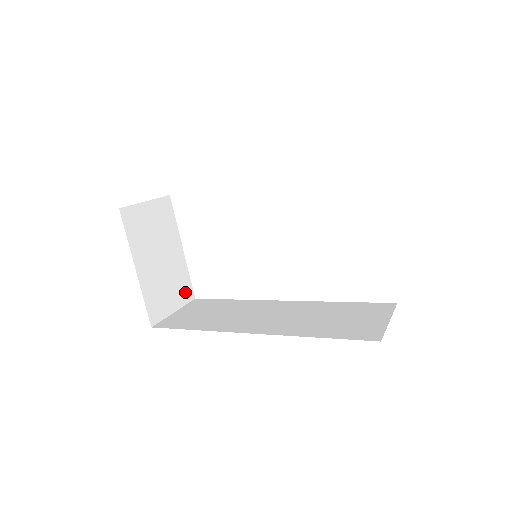
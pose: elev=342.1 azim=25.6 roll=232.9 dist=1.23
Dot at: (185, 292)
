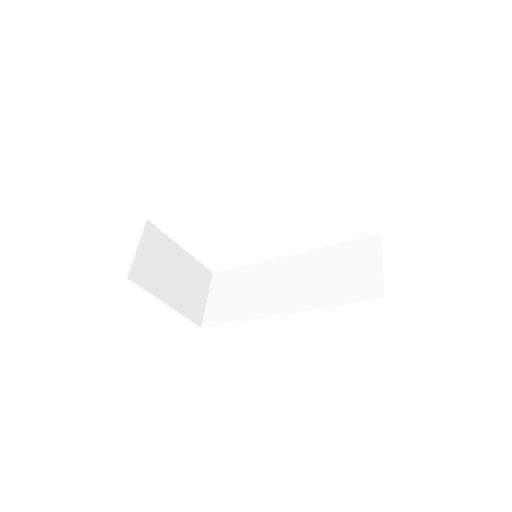
Dot at: (204, 277)
